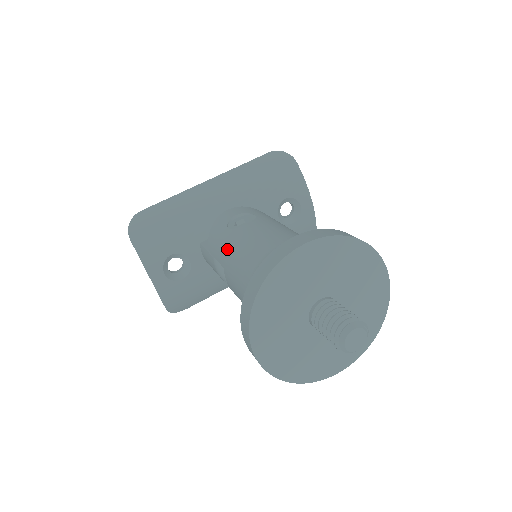
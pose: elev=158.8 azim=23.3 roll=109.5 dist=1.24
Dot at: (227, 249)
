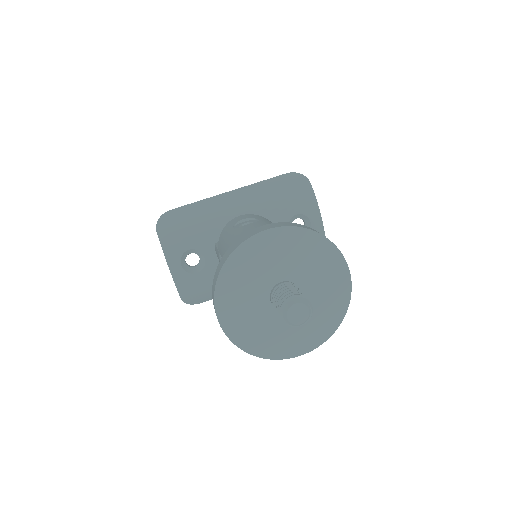
Dot at: (227, 243)
